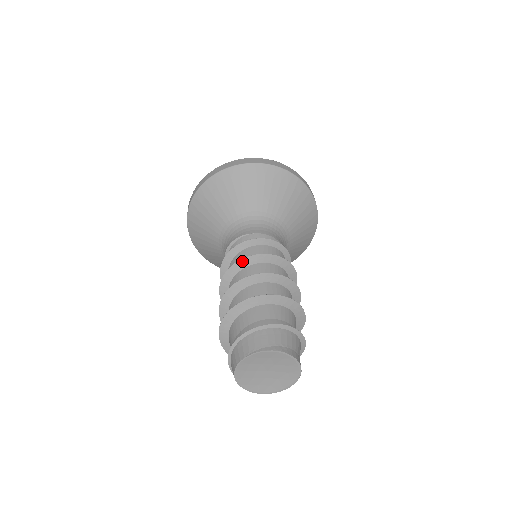
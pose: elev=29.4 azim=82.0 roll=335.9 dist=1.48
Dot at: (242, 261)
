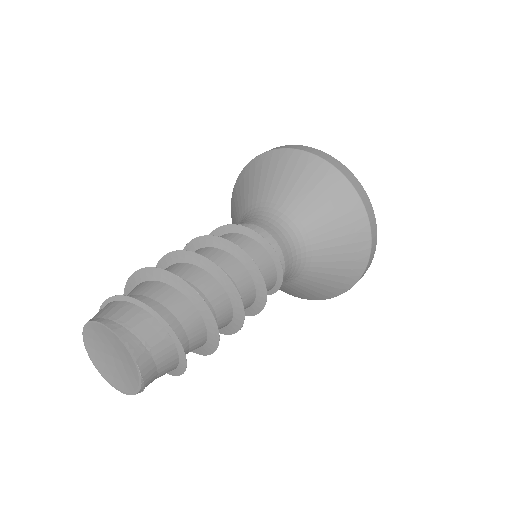
Dot at: (192, 243)
